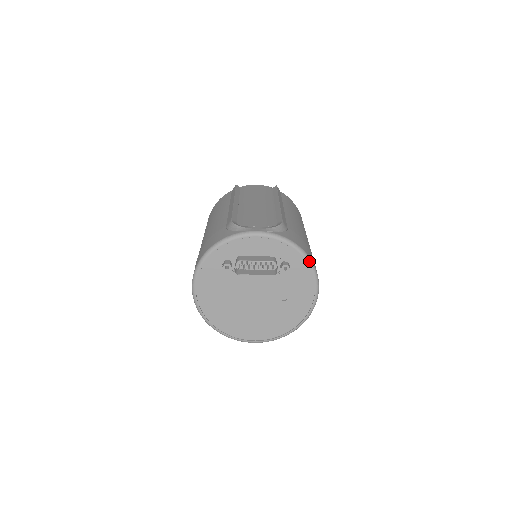
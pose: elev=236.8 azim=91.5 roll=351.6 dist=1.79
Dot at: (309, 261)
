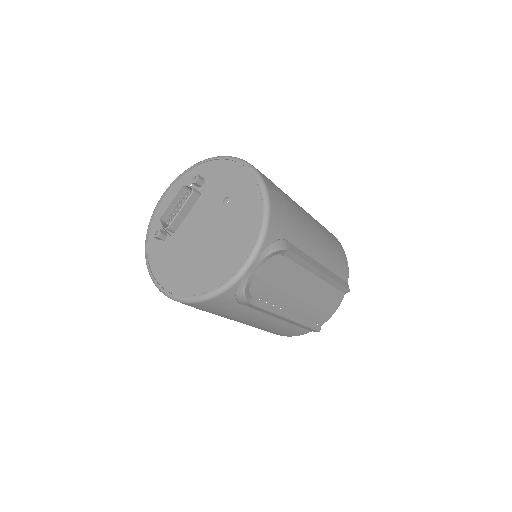
Dot at: (213, 158)
